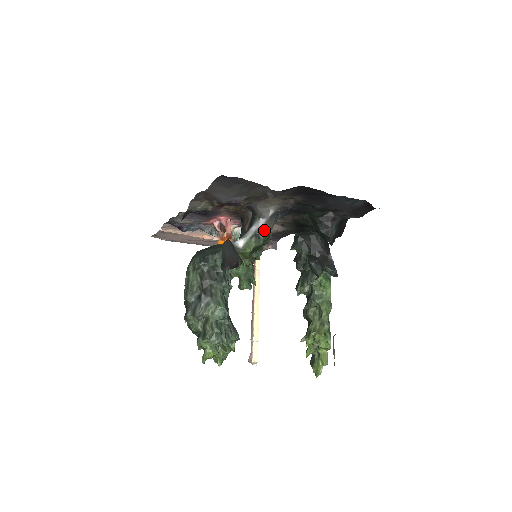
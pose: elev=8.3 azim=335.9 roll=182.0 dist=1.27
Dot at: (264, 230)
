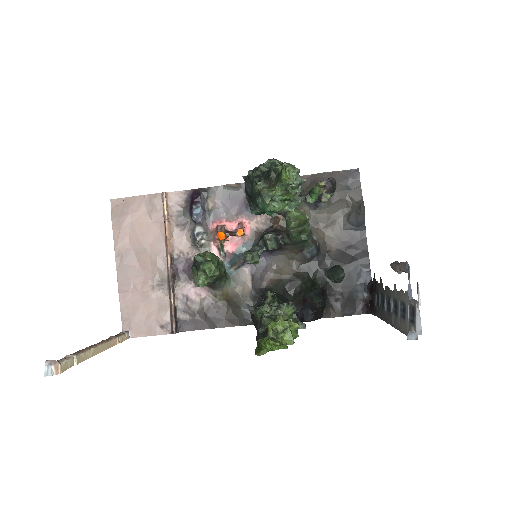
Dot at: occluded
